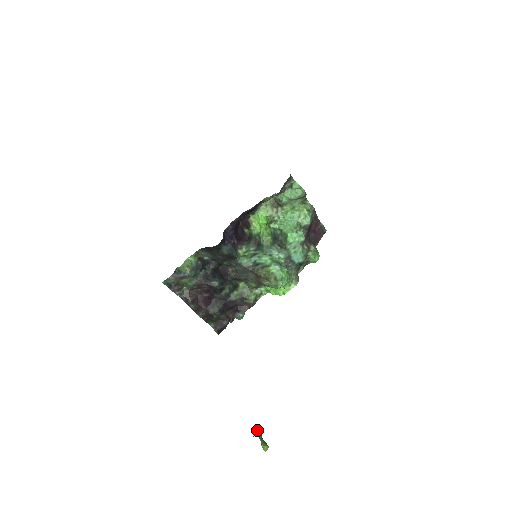
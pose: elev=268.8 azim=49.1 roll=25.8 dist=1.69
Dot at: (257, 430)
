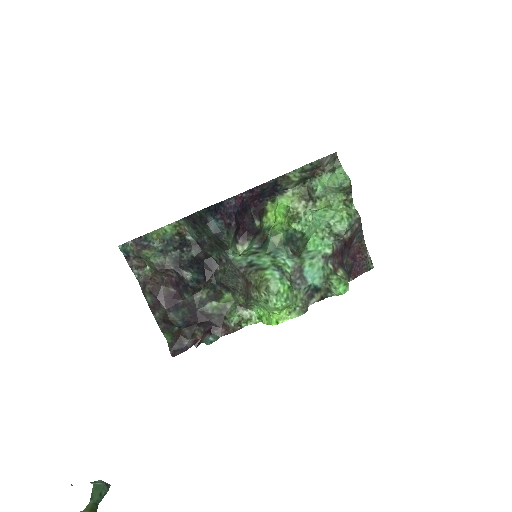
Dot at: (99, 485)
